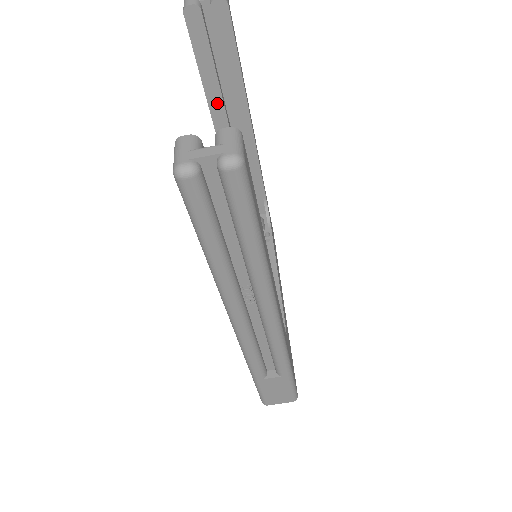
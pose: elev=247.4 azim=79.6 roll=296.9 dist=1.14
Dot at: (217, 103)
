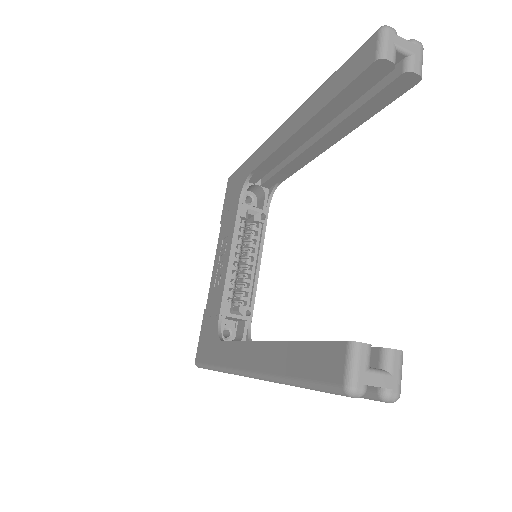
Dot at: (320, 122)
